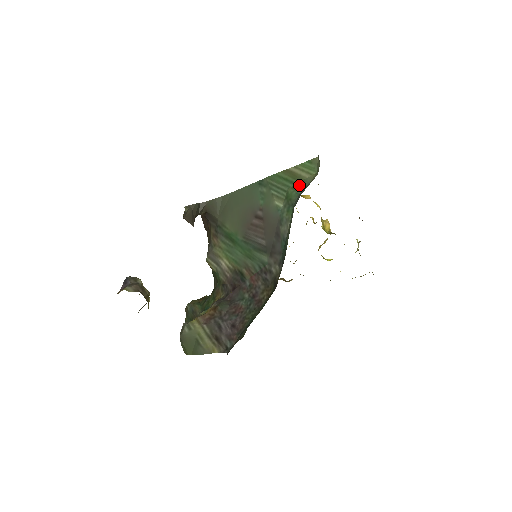
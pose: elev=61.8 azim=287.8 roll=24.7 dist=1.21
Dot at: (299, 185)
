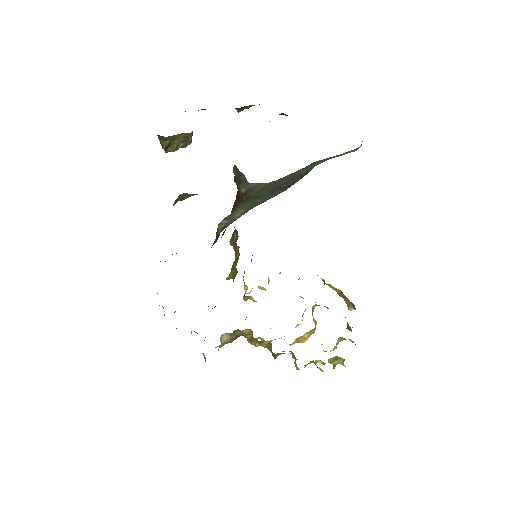
Dot at: occluded
